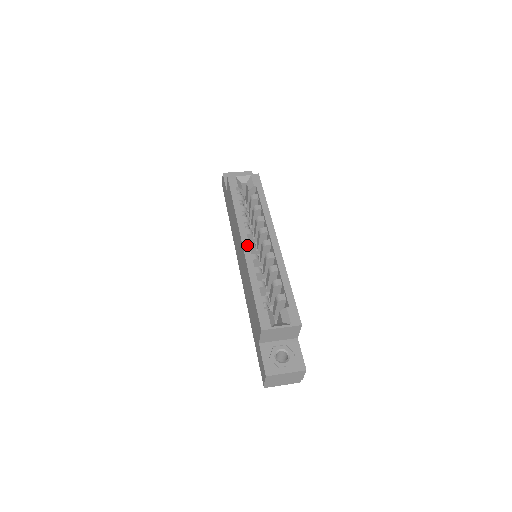
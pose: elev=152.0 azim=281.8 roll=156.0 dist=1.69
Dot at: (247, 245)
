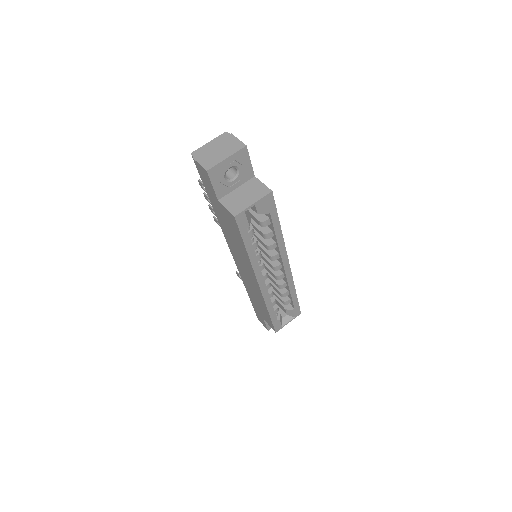
Dot at: (264, 286)
